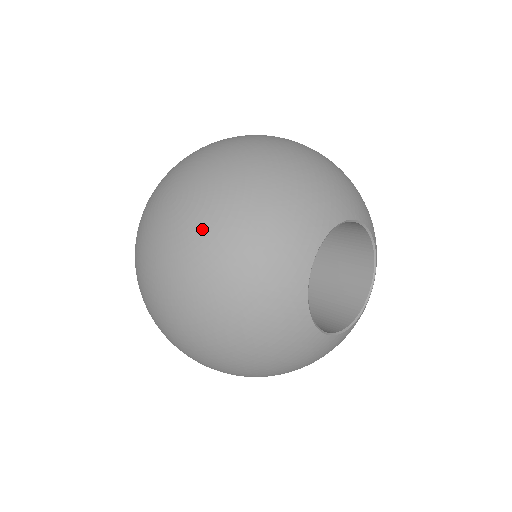
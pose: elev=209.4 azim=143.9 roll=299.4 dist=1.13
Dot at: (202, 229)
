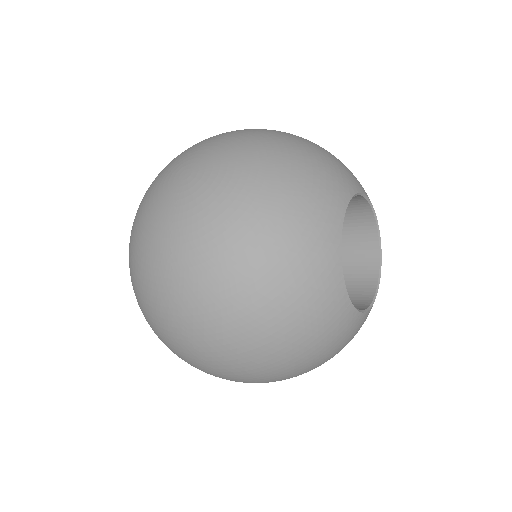
Dot at: (229, 193)
